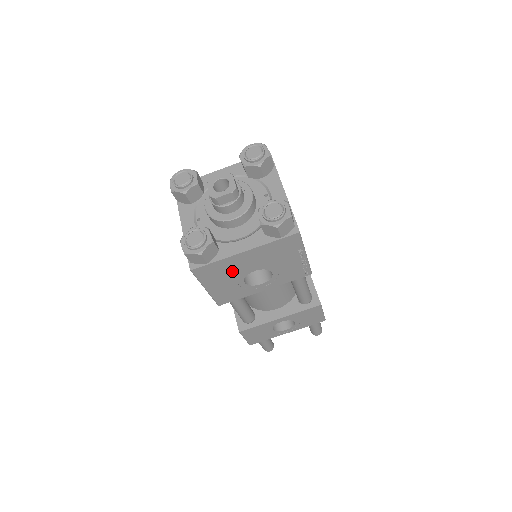
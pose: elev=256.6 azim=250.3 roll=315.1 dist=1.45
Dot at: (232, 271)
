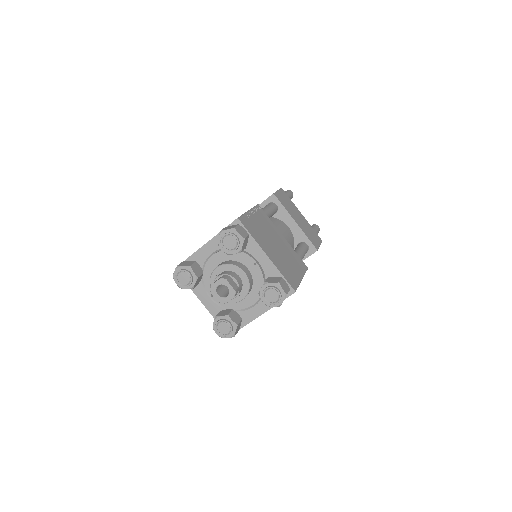
Dot at: occluded
